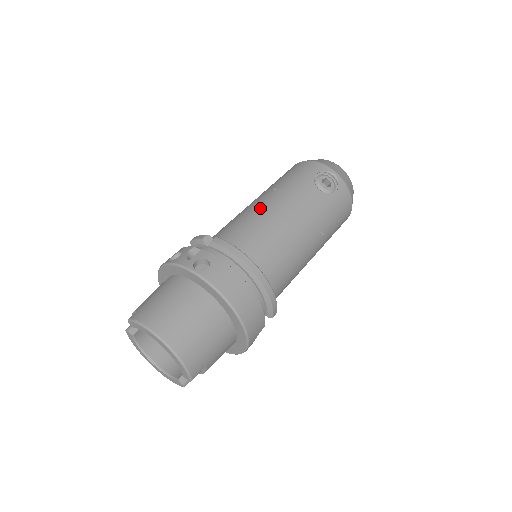
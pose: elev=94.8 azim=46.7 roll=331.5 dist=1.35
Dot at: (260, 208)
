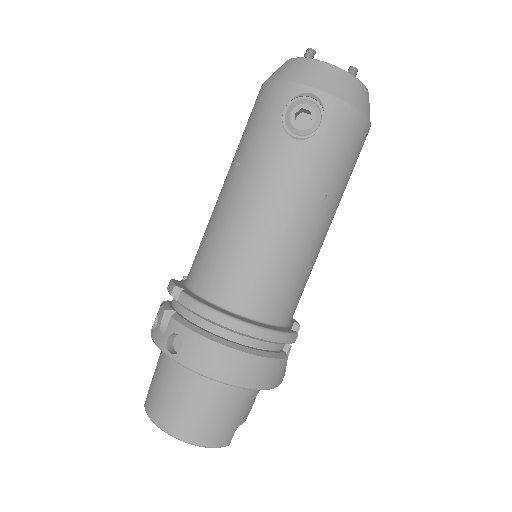
Dot at: (224, 211)
